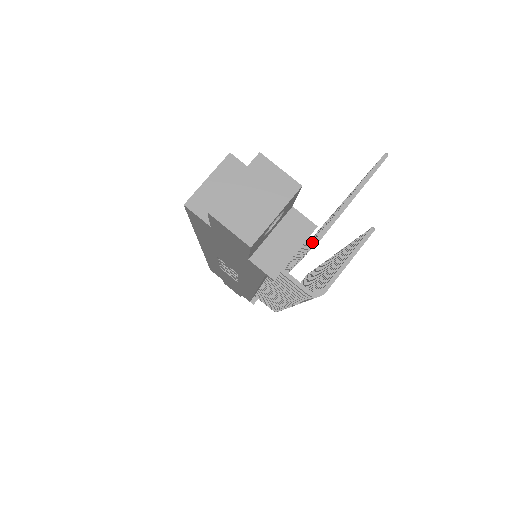
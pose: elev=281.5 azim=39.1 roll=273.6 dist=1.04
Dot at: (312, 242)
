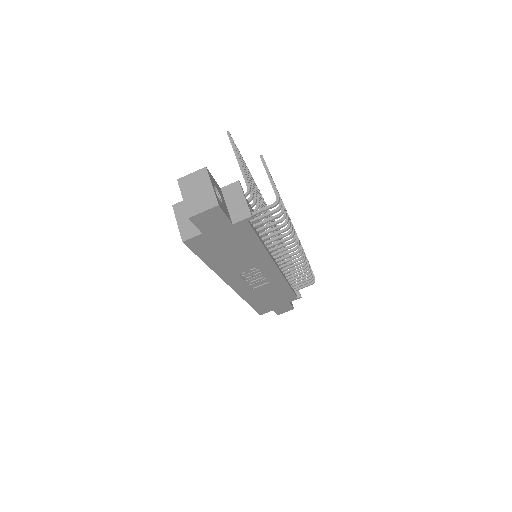
Dot at: (248, 191)
